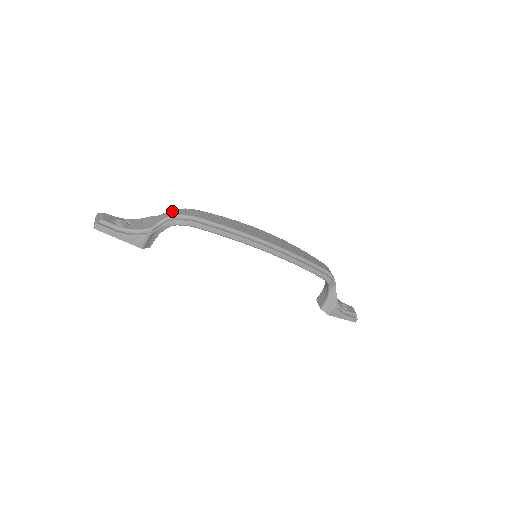
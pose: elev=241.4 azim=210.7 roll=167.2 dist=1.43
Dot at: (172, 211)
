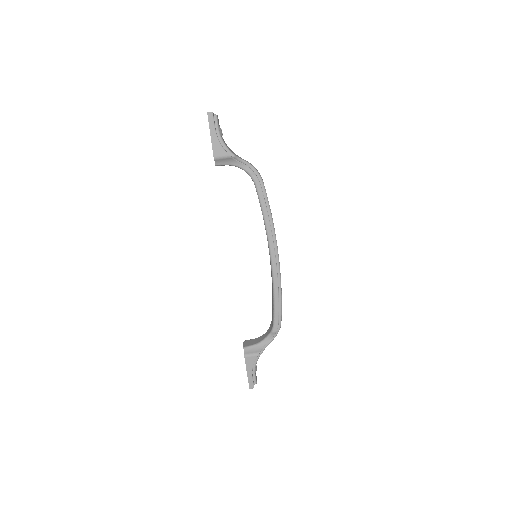
Dot at: occluded
